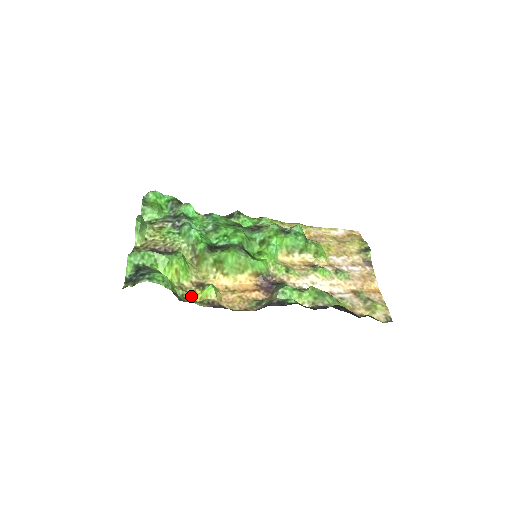
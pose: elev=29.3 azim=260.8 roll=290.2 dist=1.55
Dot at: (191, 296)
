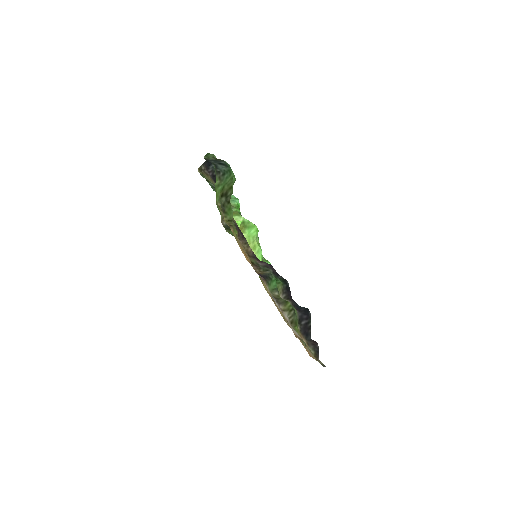
Dot at: (223, 214)
